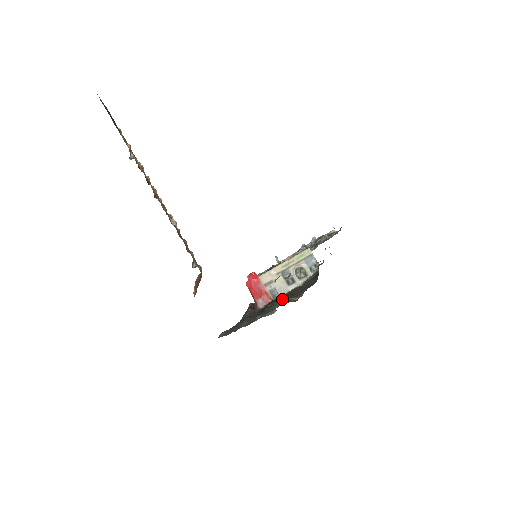
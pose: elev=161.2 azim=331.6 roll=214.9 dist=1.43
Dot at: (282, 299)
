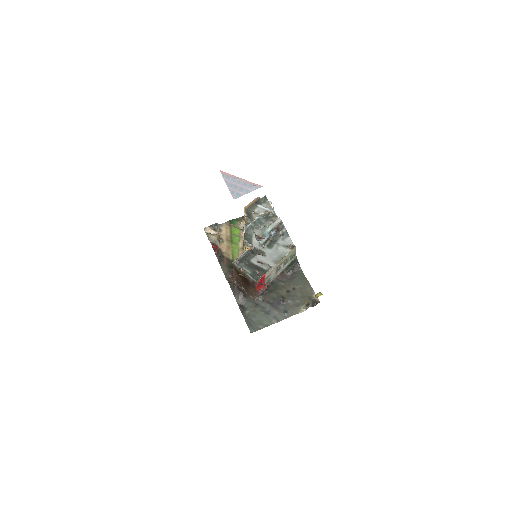
Dot at: (279, 287)
